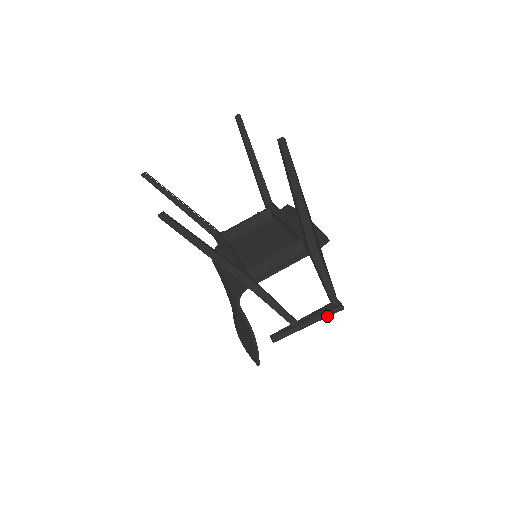
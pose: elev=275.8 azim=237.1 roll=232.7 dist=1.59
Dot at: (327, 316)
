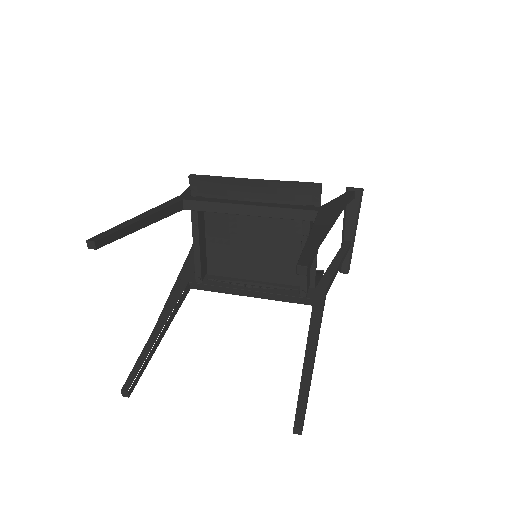
Dot at: occluded
